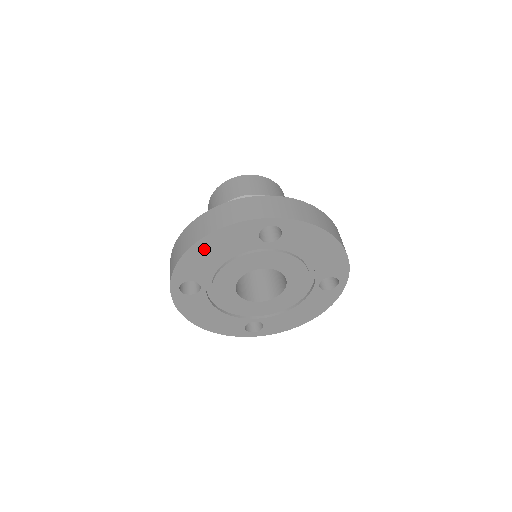
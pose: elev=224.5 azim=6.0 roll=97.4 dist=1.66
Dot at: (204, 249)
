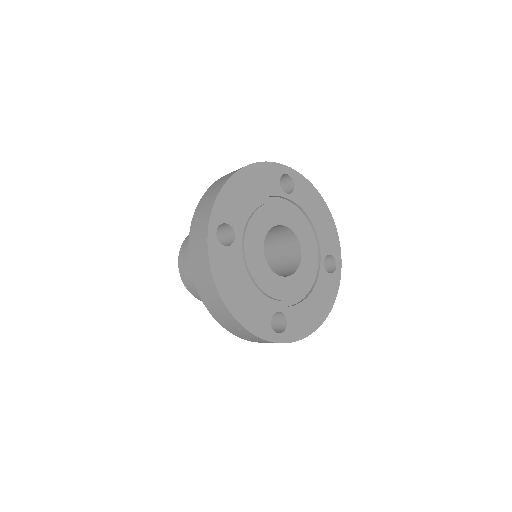
Dot at: (241, 183)
